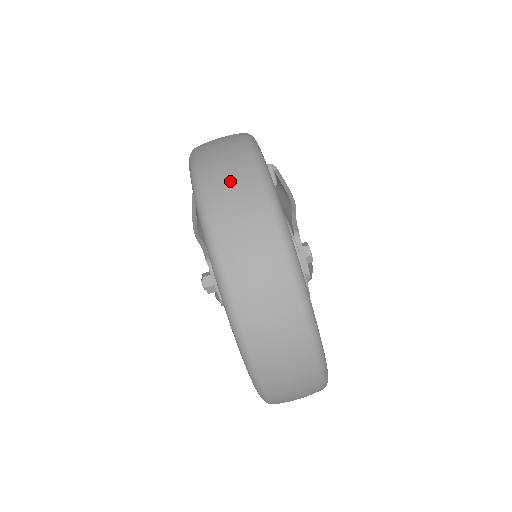
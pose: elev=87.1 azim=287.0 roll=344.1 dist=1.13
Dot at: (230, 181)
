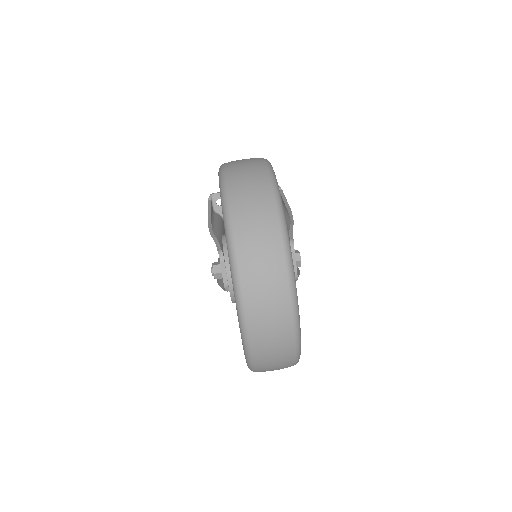
Dot at: (250, 193)
